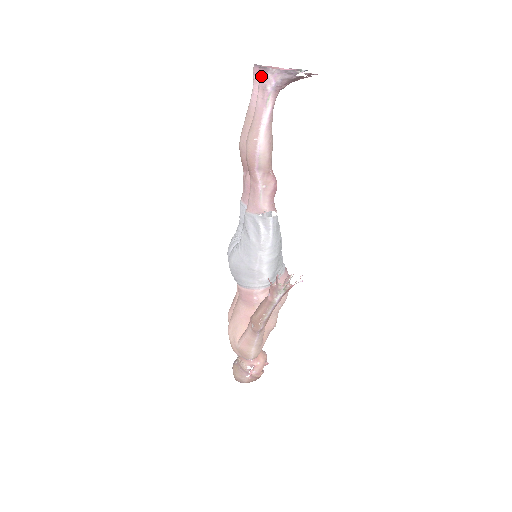
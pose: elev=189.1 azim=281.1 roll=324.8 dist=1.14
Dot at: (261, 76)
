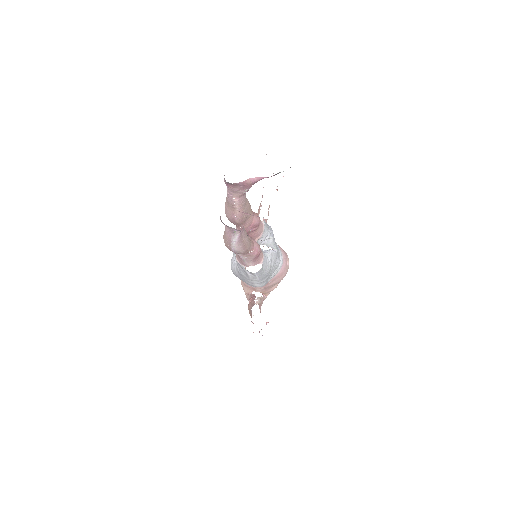
Dot at: (223, 223)
